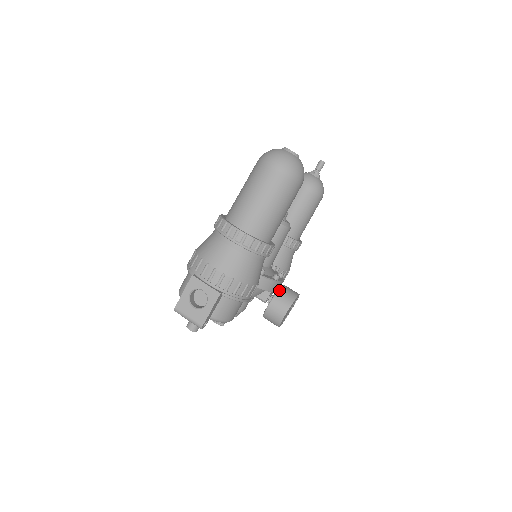
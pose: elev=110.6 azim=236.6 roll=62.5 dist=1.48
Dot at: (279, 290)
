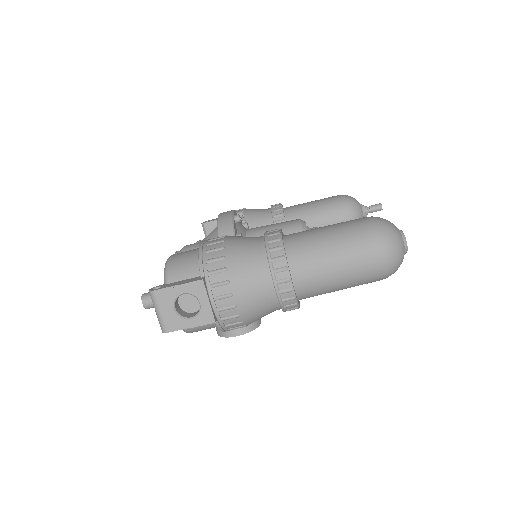
Dot at: occluded
